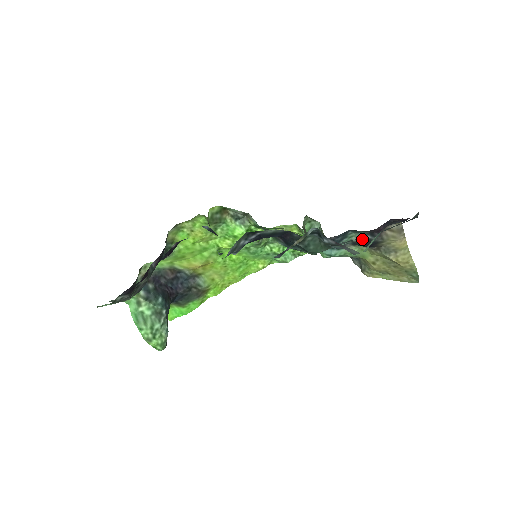
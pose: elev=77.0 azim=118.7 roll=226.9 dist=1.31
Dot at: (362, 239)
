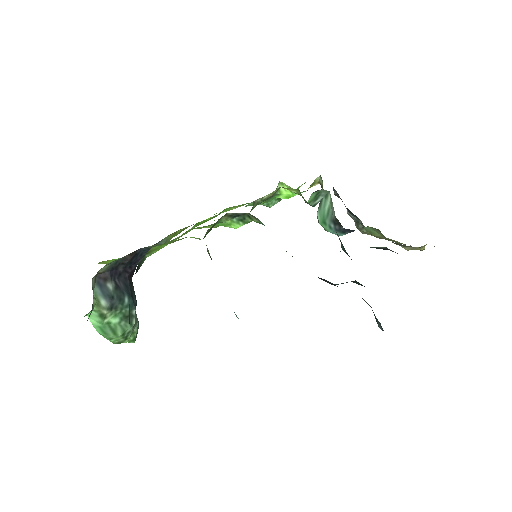
Dot at: occluded
